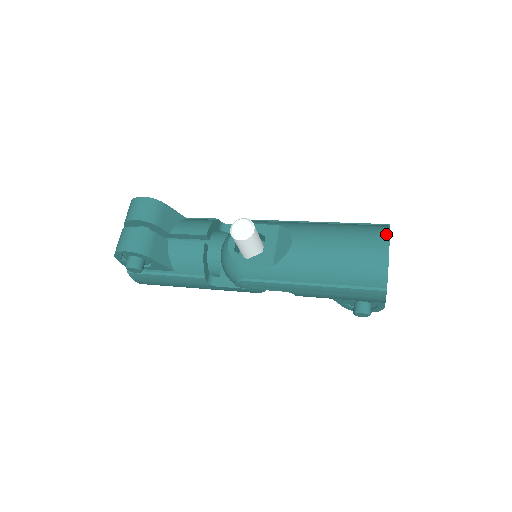
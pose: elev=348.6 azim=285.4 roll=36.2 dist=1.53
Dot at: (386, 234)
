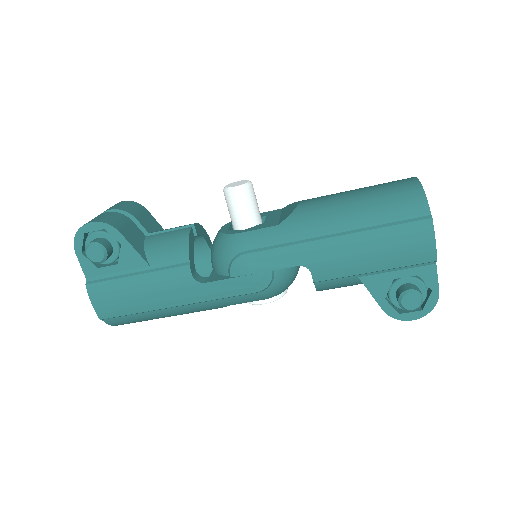
Dot at: occluded
